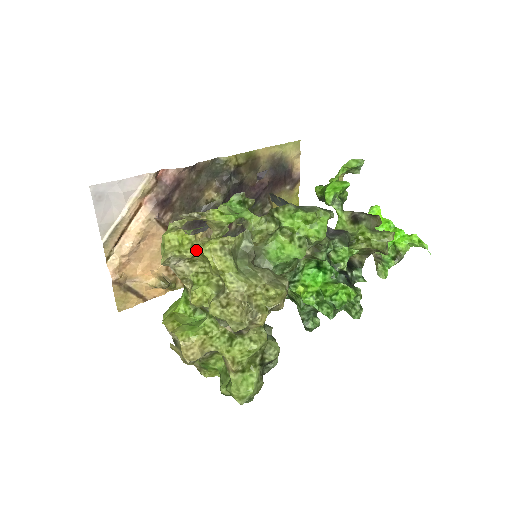
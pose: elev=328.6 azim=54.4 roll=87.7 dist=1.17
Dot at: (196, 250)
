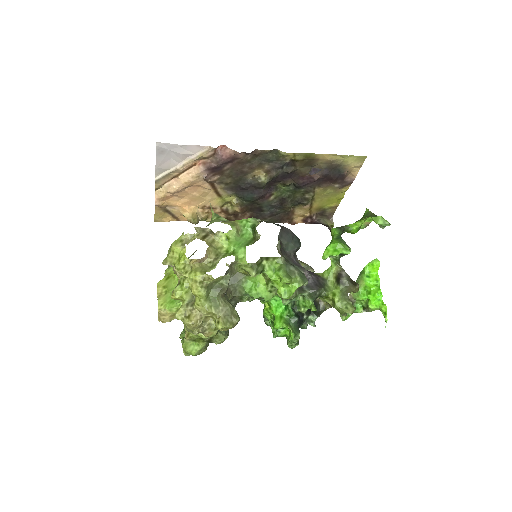
Dot at: (184, 273)
